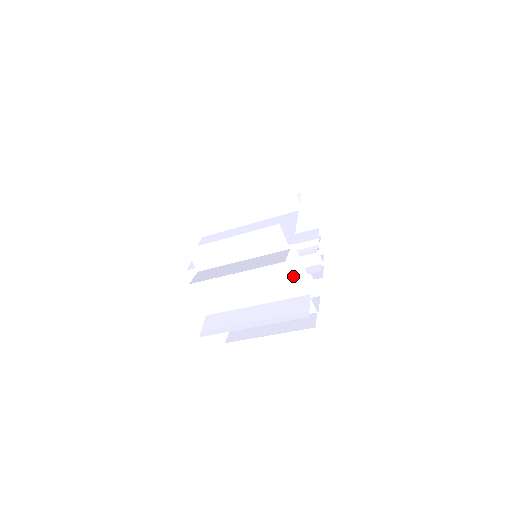
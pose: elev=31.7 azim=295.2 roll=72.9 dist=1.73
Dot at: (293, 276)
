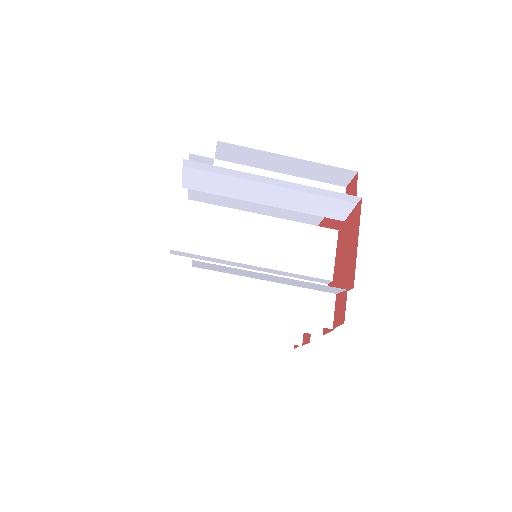
Dot at: (313, 275)
